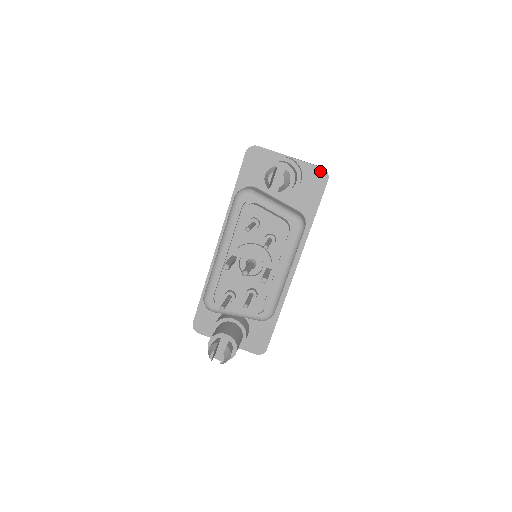
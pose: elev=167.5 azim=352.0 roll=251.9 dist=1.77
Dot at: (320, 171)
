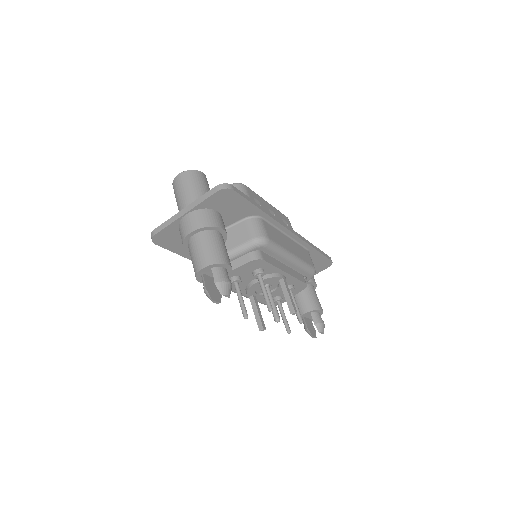
Dot at: (219, 194)
